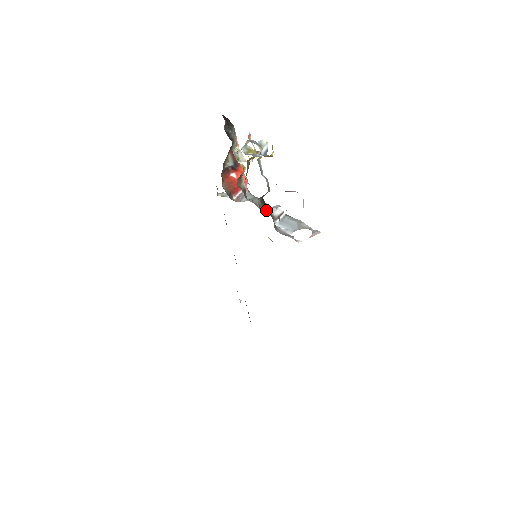
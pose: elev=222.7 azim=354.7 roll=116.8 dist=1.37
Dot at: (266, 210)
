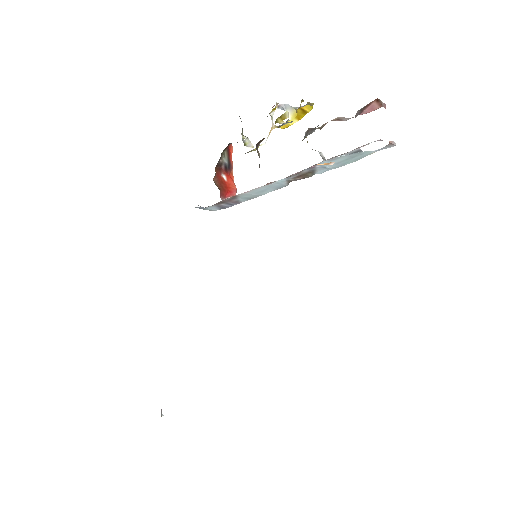
Dot at: occluded
